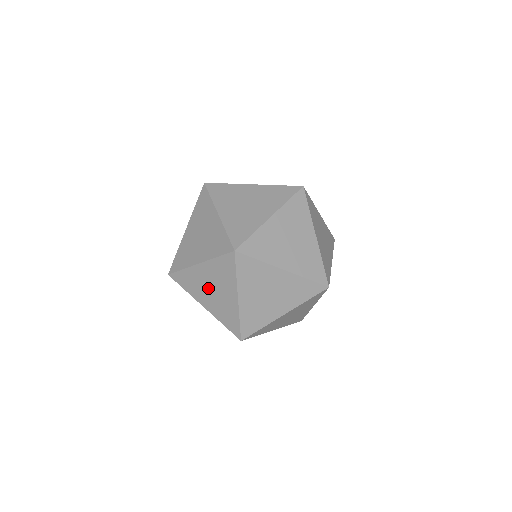
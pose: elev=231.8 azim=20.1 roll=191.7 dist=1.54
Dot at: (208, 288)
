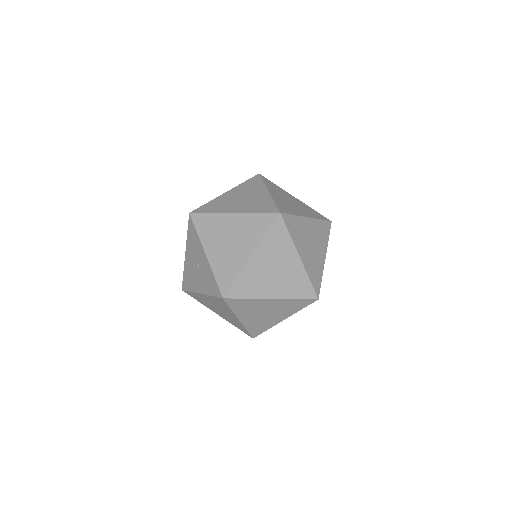
Dot at: occluded
